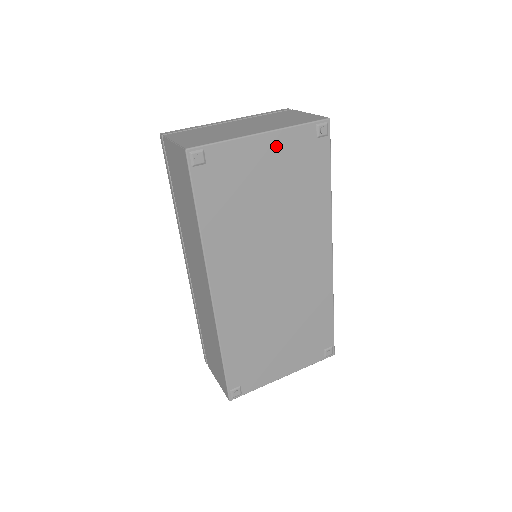
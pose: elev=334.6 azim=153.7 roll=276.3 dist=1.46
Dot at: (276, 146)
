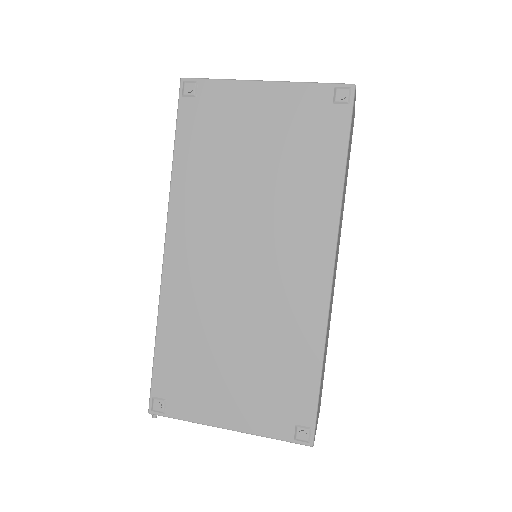
Dot at: (278, 99)
